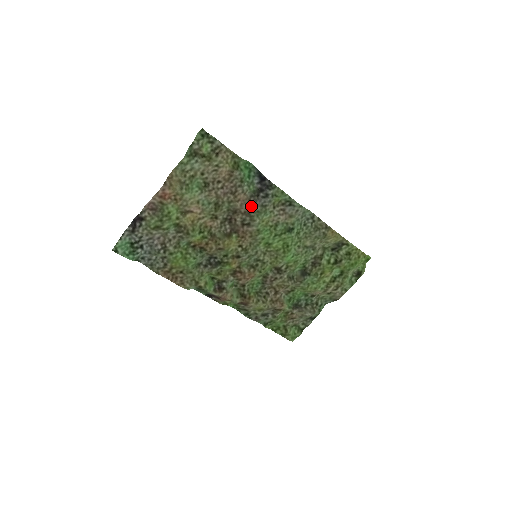
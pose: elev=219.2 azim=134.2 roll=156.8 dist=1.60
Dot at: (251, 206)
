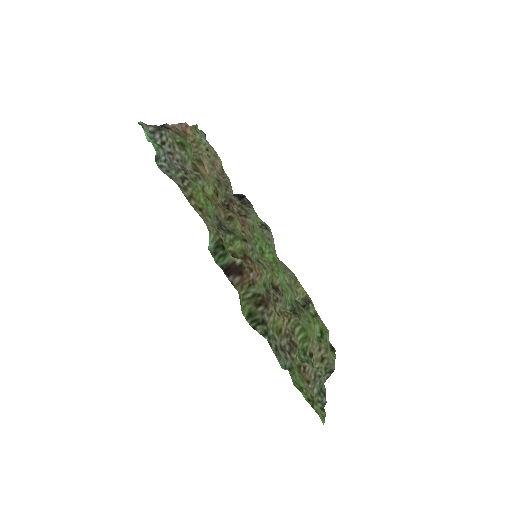
Dot at: (242, 205)
